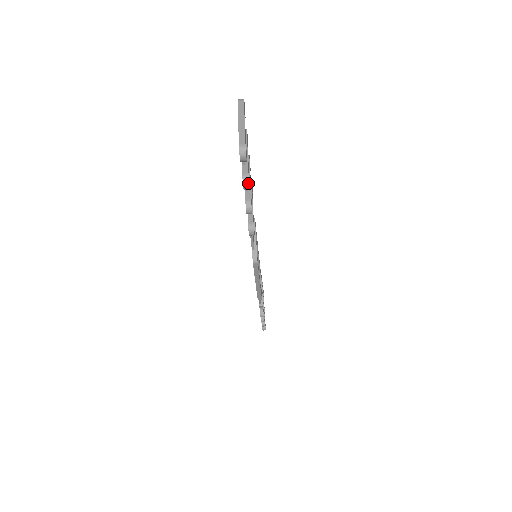
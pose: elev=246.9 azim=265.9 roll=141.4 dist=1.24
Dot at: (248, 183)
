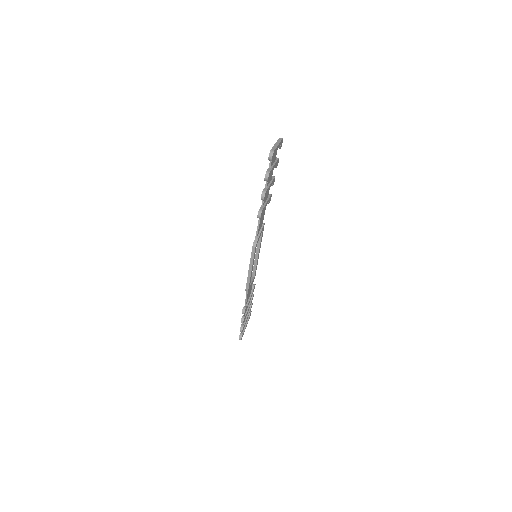
Dot at: (268, 176)
